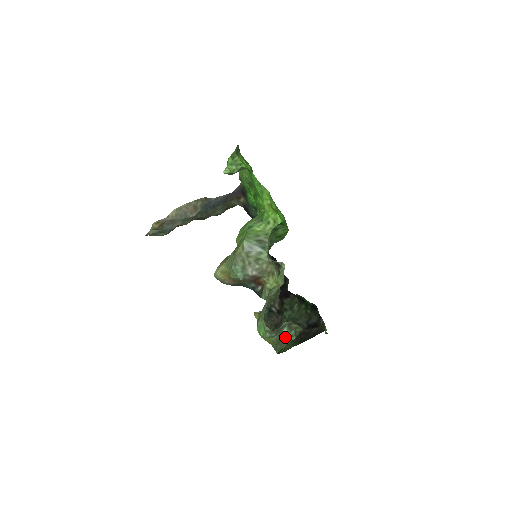
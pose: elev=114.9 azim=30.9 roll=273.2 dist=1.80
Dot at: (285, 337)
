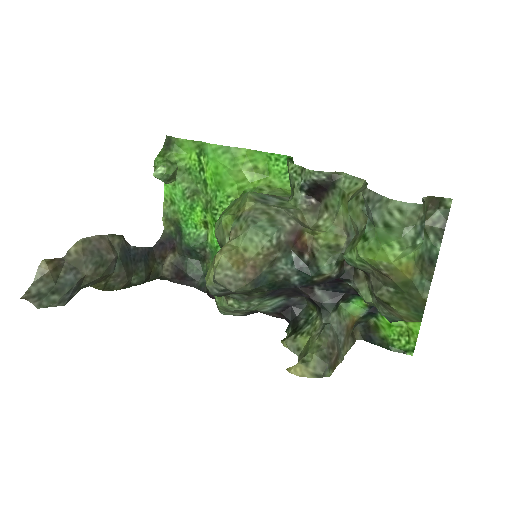
Dot at: (426, 250)
